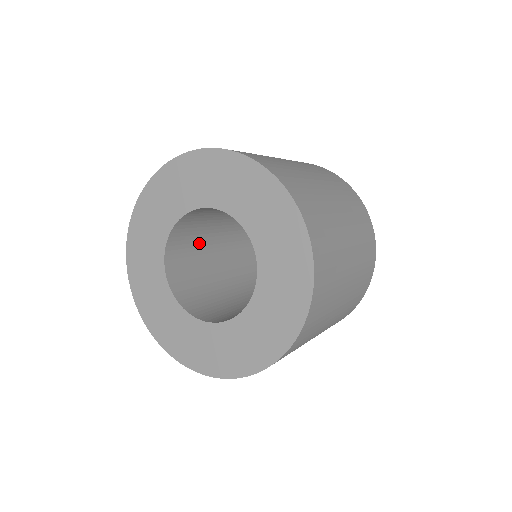
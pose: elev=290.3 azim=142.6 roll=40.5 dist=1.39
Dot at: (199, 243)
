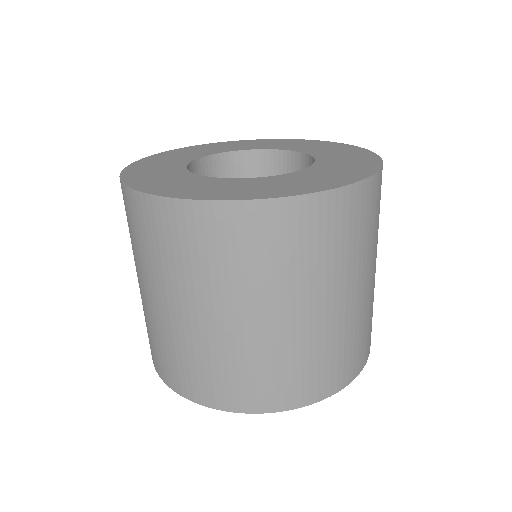
Dot at: occluded
